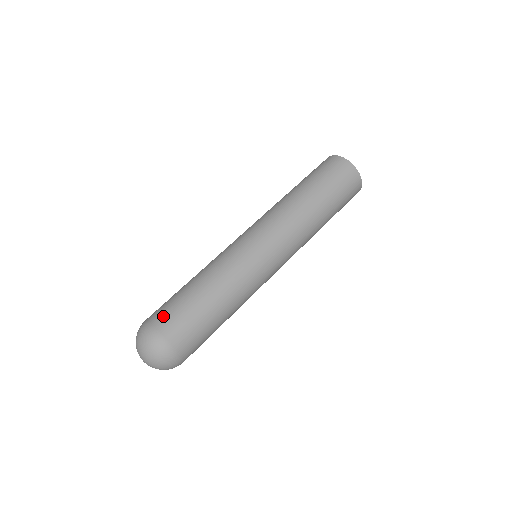
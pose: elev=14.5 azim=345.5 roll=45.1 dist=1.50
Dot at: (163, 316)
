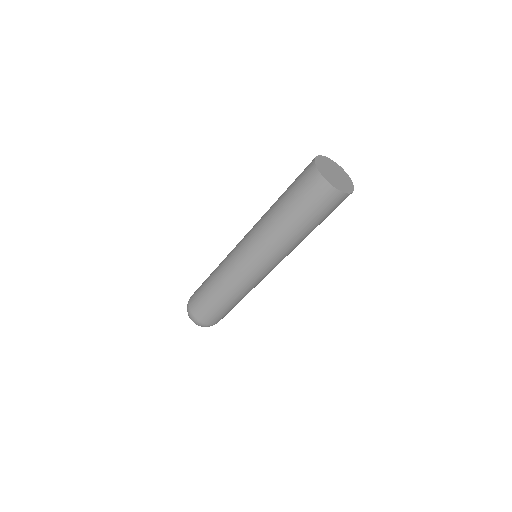
Dot at: (194, 303)
